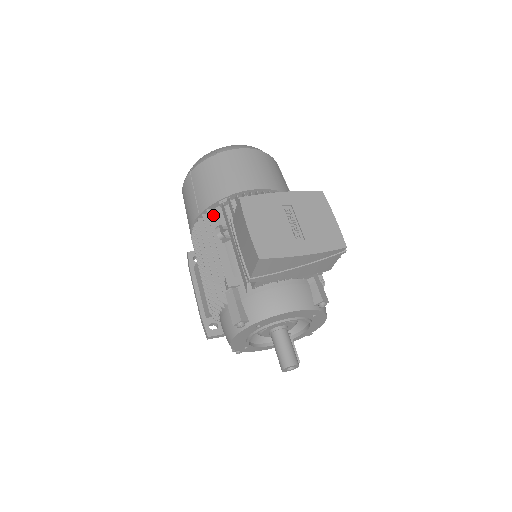
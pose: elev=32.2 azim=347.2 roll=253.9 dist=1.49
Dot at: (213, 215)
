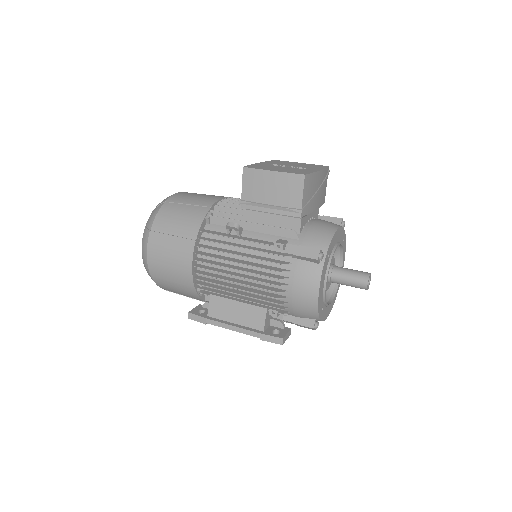
Dot at: (209, 231)
